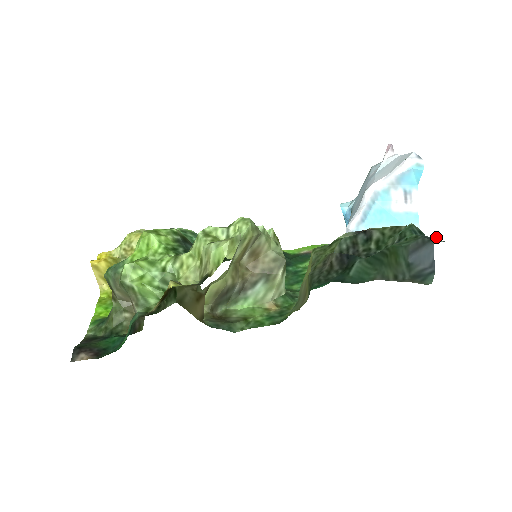
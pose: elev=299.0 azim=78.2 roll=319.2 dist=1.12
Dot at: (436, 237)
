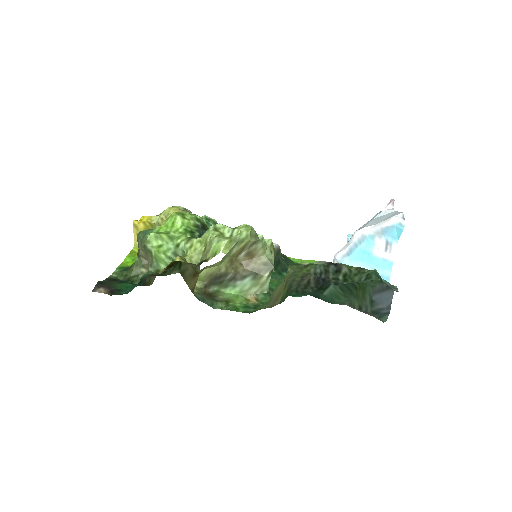
Dot at: (396, 286)
